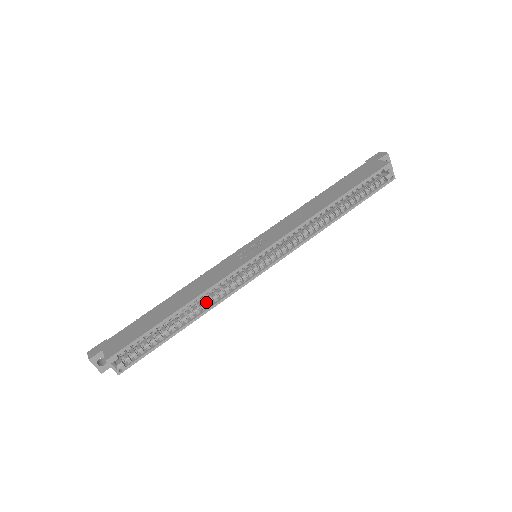
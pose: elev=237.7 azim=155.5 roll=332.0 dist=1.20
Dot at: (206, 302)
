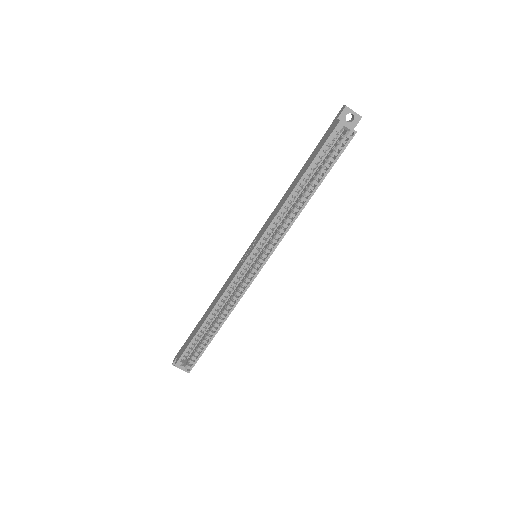
Dot at: (228, 306)
